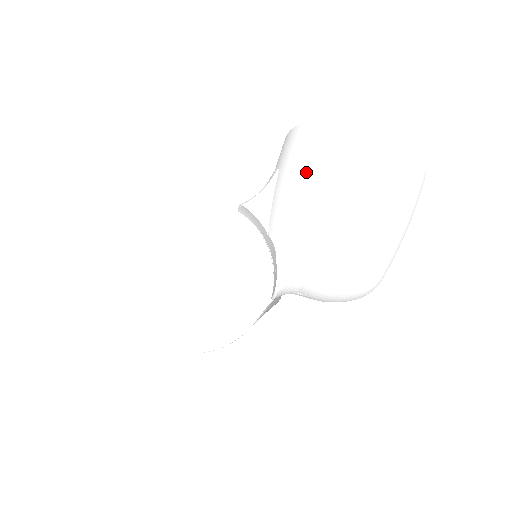
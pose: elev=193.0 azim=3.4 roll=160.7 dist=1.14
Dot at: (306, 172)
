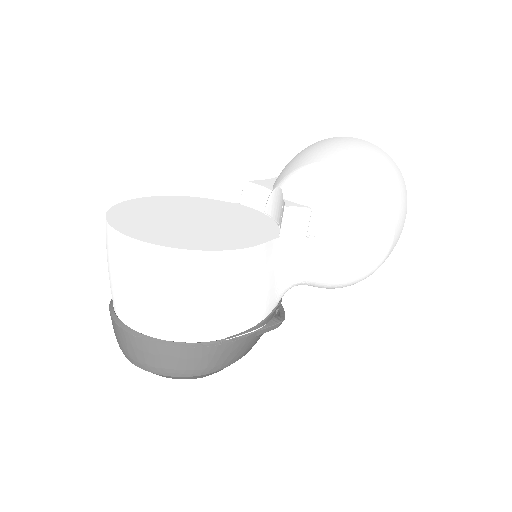
Dot at: (303, 152)
